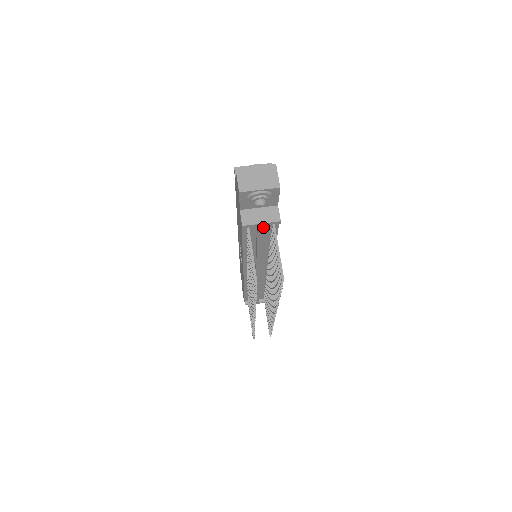
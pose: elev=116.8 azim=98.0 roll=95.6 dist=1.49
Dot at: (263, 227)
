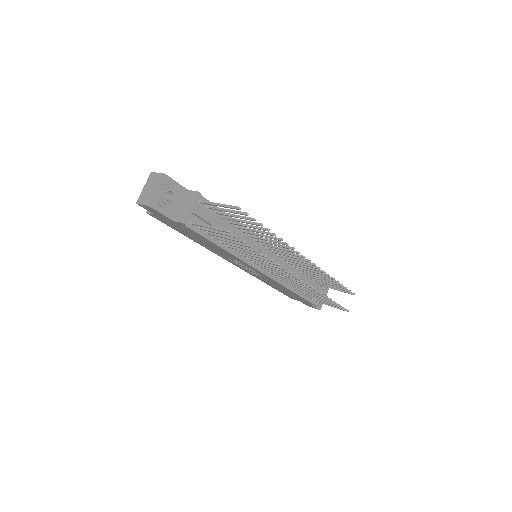
Dot at: (197, 210)
